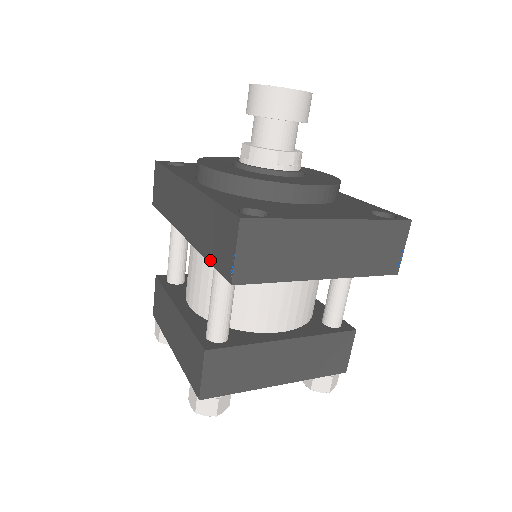
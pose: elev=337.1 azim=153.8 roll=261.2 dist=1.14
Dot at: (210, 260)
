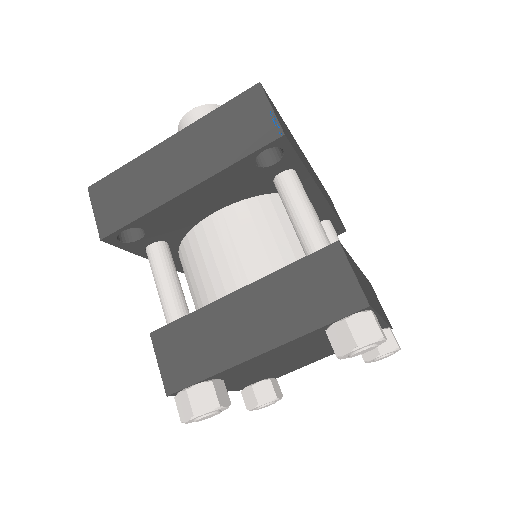
Dot at: (133, 251)
